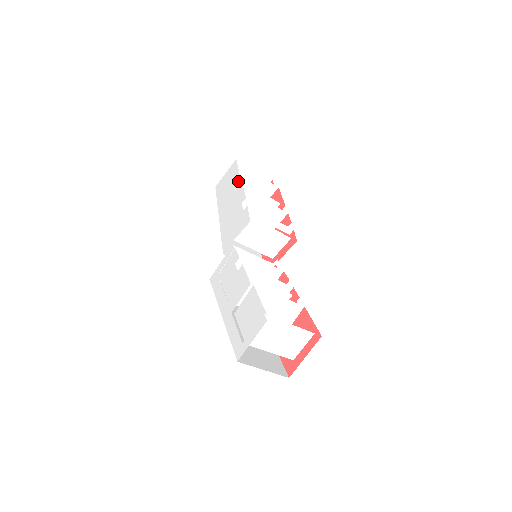
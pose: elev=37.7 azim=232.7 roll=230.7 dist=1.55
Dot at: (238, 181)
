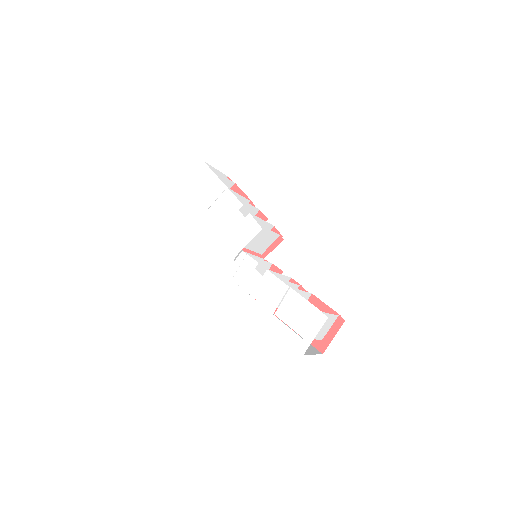
Dot at: (221, 186)
